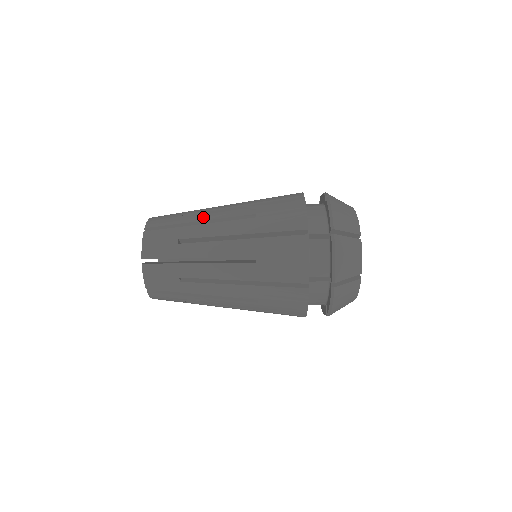
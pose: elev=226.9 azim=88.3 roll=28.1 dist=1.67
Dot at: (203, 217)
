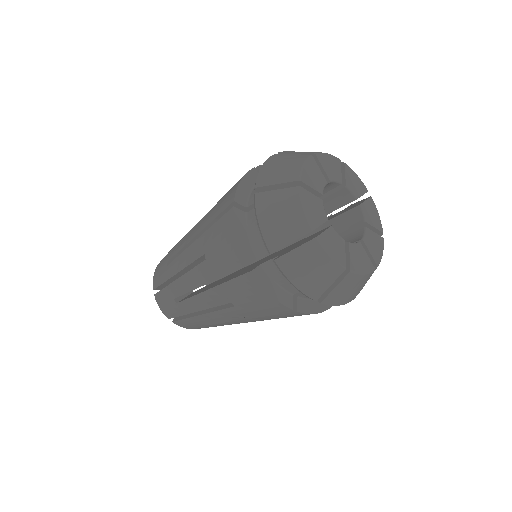
Dot at: (177, 267)
